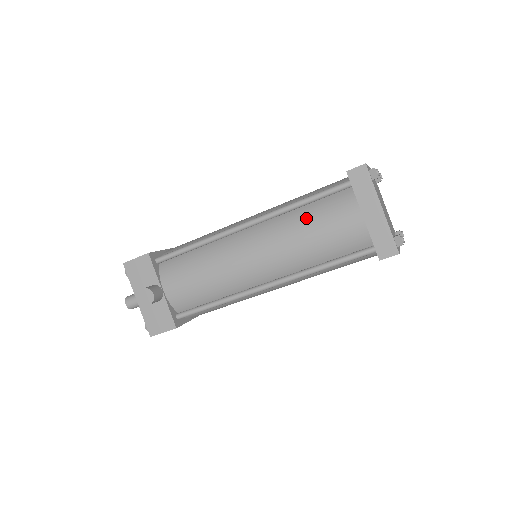
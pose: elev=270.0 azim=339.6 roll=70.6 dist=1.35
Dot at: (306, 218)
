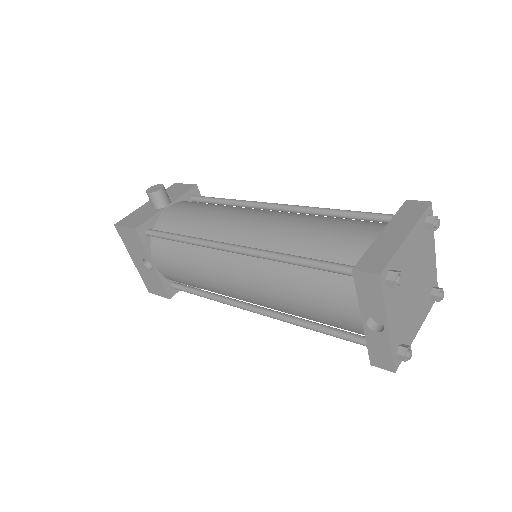
Dot at: (330, 218)
